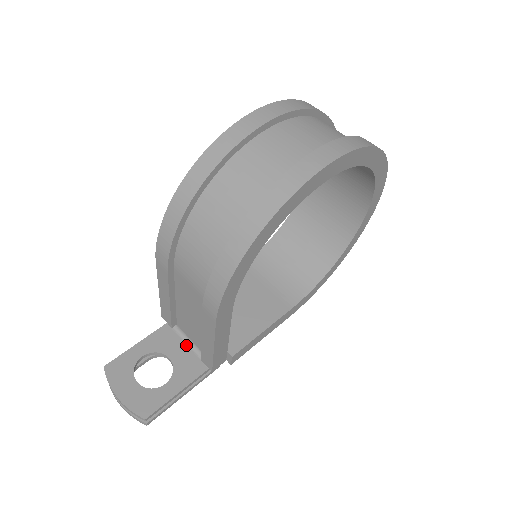
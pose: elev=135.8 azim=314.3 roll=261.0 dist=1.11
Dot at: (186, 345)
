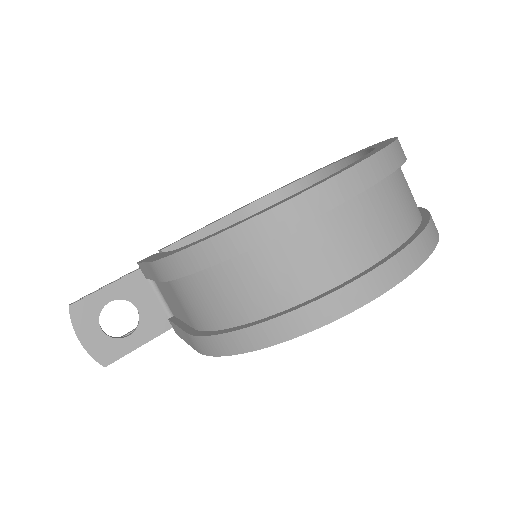
Dot at: (157, 298)
